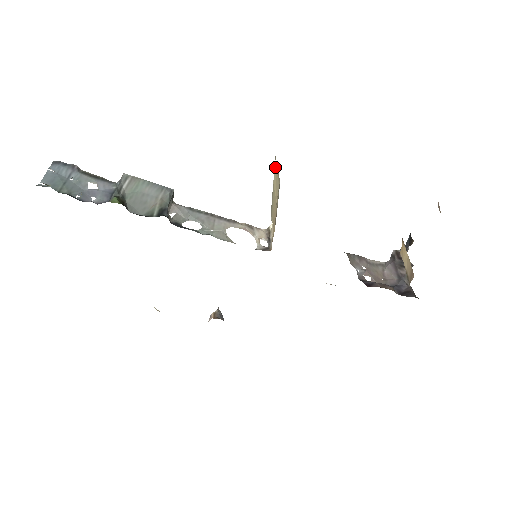
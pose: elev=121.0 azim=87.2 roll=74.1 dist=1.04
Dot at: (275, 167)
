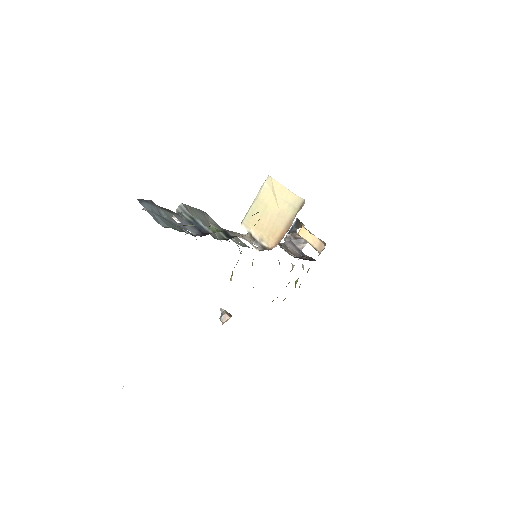
Dot at: (265, 185)
